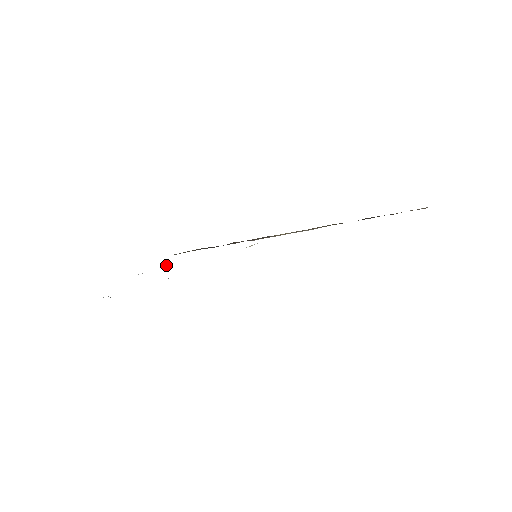
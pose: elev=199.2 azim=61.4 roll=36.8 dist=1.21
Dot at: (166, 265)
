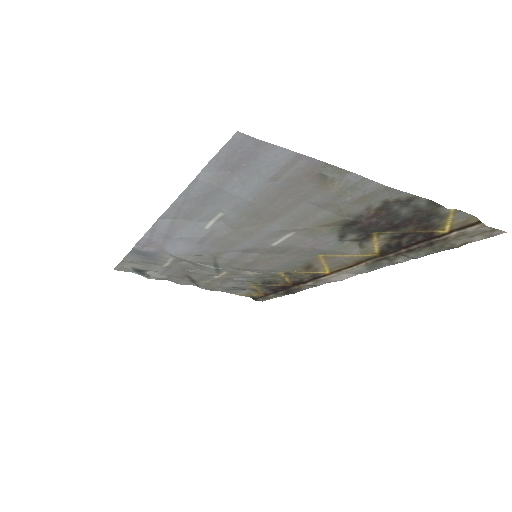
Dot at: (224, 287)
